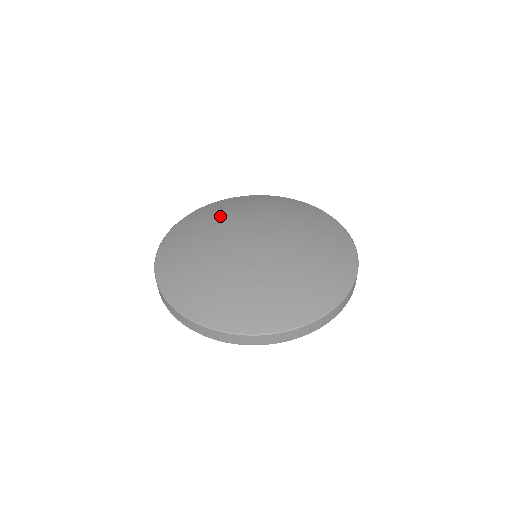
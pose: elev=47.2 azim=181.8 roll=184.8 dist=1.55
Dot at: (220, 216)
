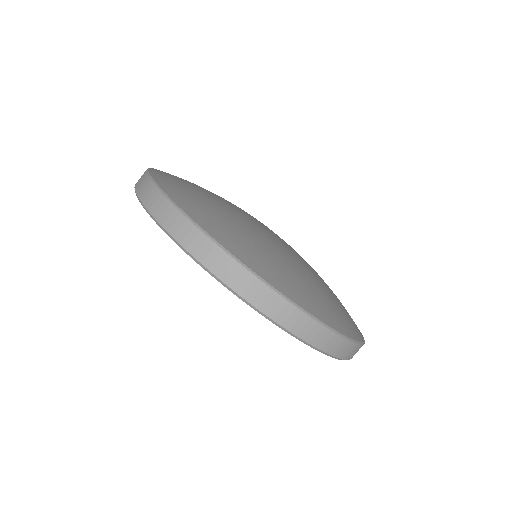
Dot at: occluded
